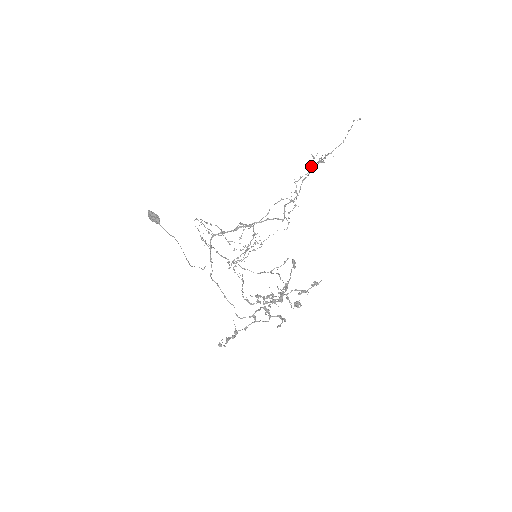
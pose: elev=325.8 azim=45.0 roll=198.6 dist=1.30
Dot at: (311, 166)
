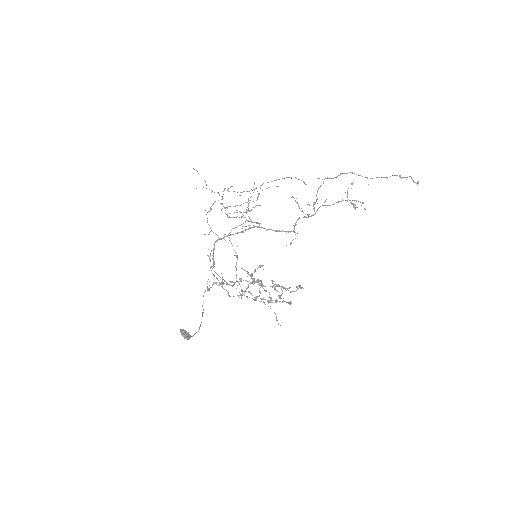
Dot at: (341, 173)
